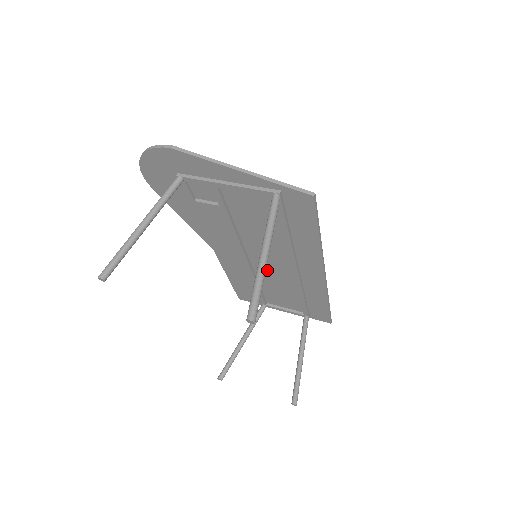
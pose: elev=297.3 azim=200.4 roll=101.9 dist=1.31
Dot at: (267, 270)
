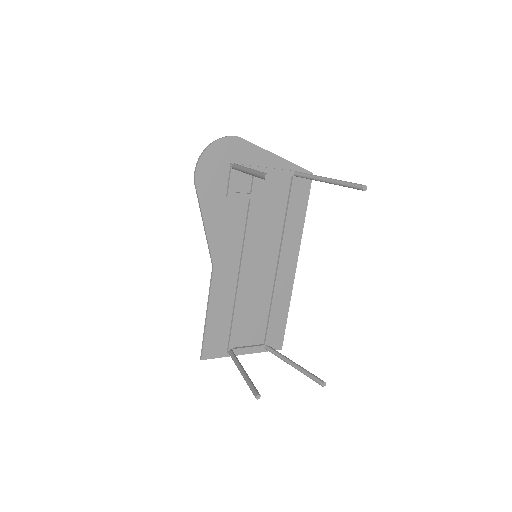
Dot at: (253, 281)
